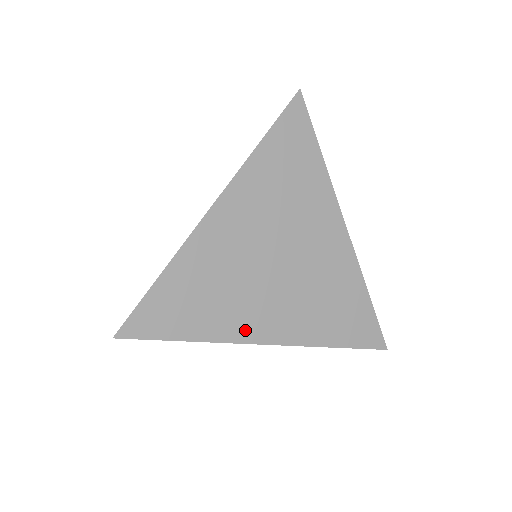
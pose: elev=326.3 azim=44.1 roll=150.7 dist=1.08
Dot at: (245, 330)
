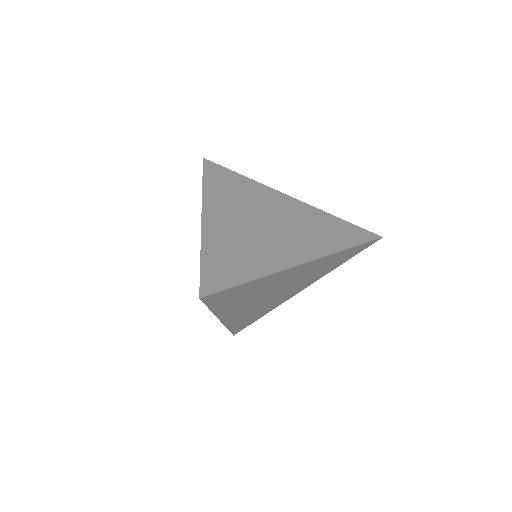
Dot at: (282, 261)
